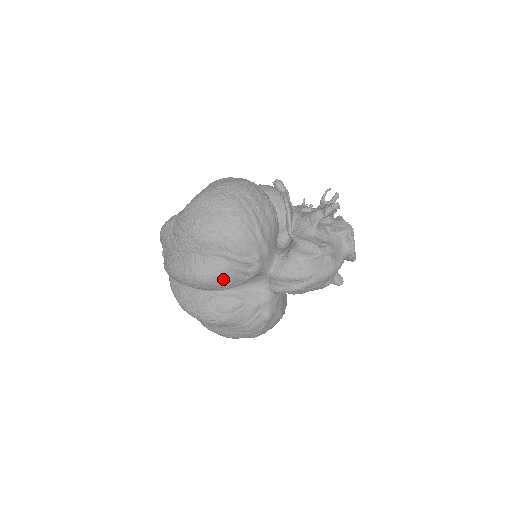
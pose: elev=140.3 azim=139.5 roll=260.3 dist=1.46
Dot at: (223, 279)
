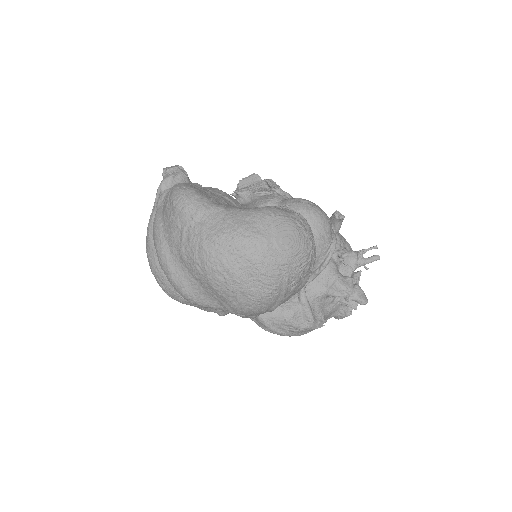
Dot at: (206, 307)
